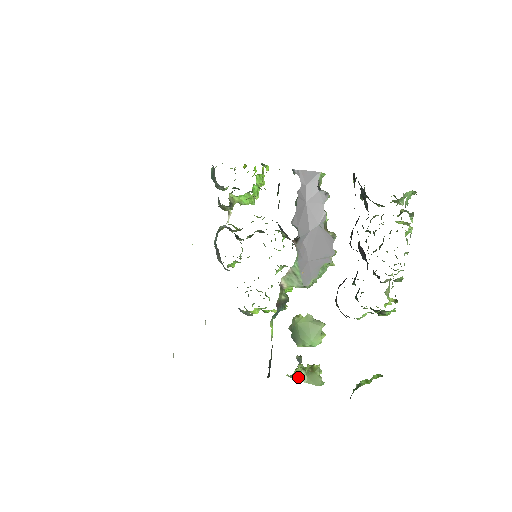
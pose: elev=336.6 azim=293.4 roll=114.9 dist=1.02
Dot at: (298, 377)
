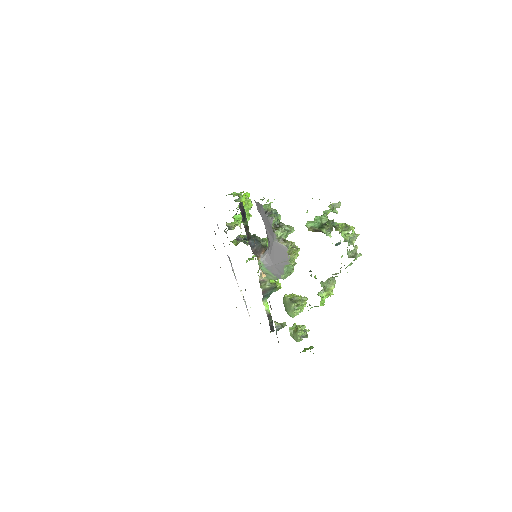
Dot at: (290, 333)
